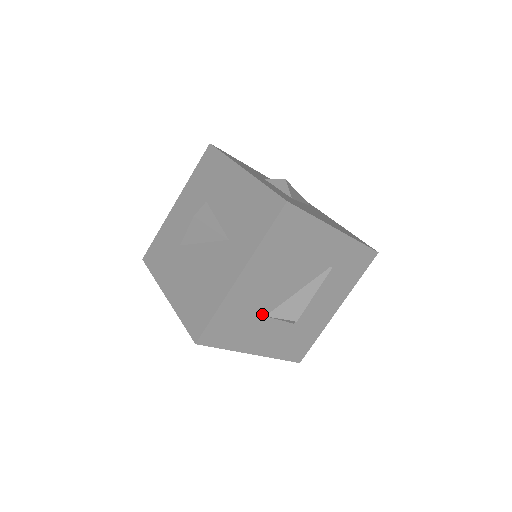
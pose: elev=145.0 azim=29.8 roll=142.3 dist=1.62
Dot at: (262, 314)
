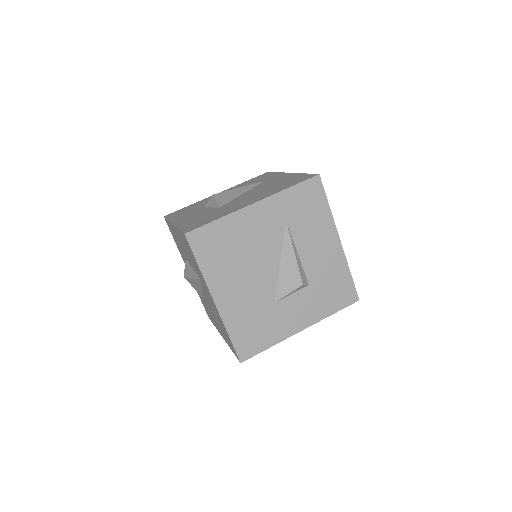
Dot at: (269, 304)
